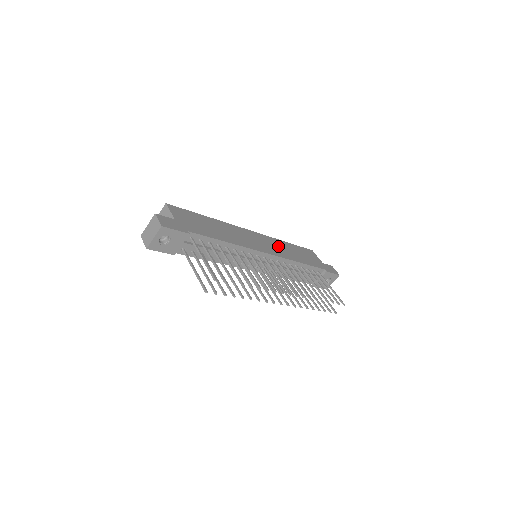
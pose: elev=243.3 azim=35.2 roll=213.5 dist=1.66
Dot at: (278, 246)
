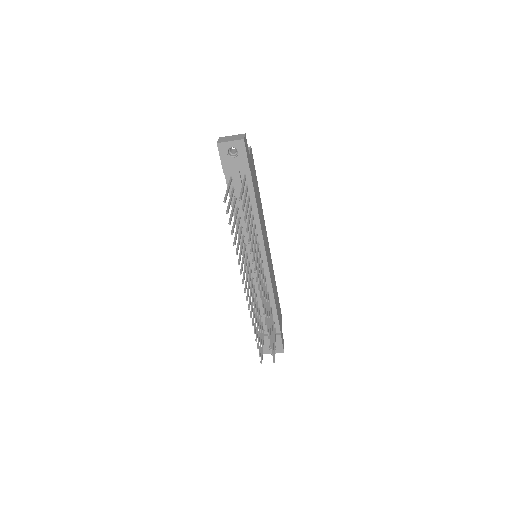
Dot at: occluded
